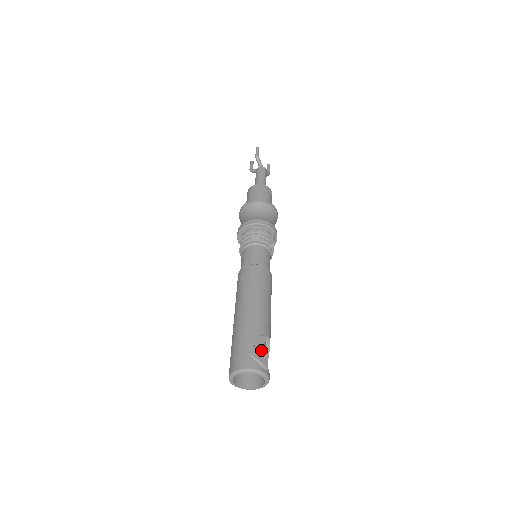
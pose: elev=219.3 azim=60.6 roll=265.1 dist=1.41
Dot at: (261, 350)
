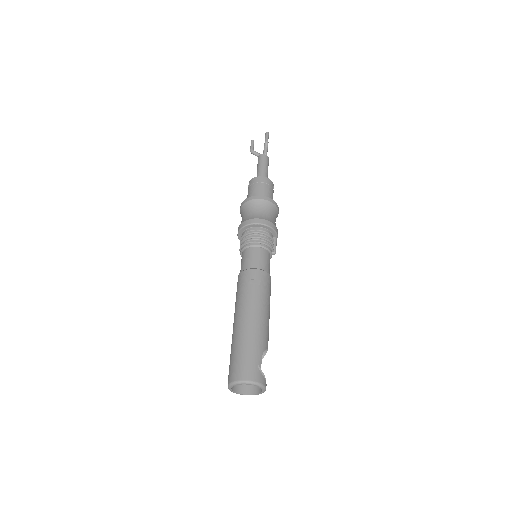
Dot at: occluded
